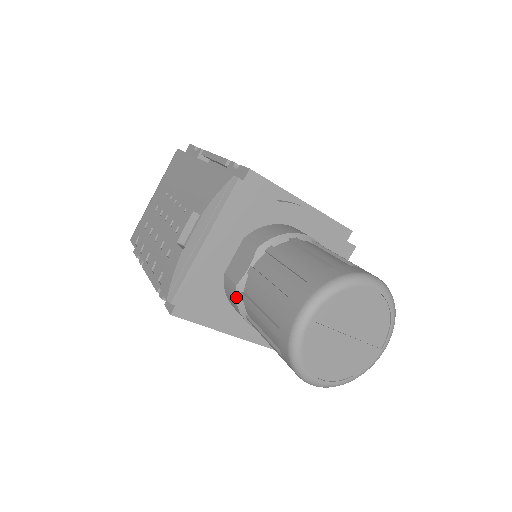
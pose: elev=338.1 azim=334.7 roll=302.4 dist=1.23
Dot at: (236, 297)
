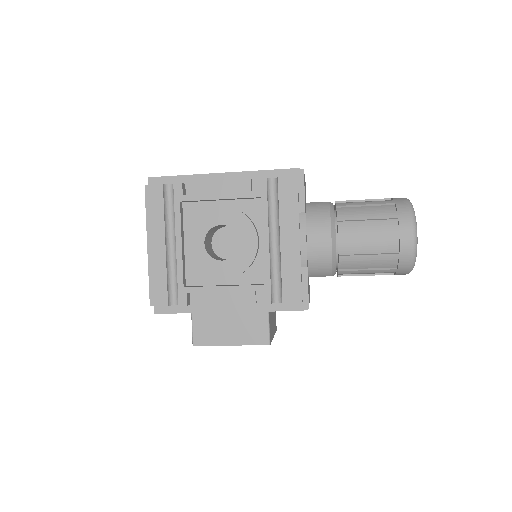
Dot at: (330, 205)
